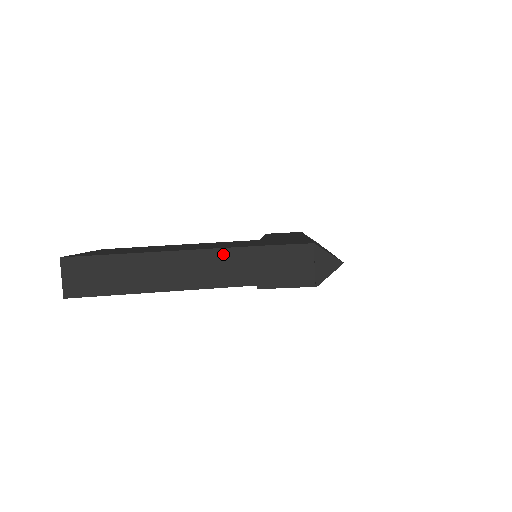
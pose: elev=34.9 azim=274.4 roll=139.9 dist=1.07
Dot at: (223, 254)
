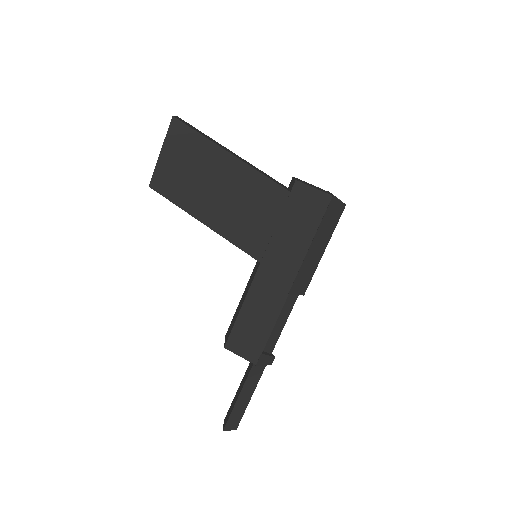
Dot at: occluded
